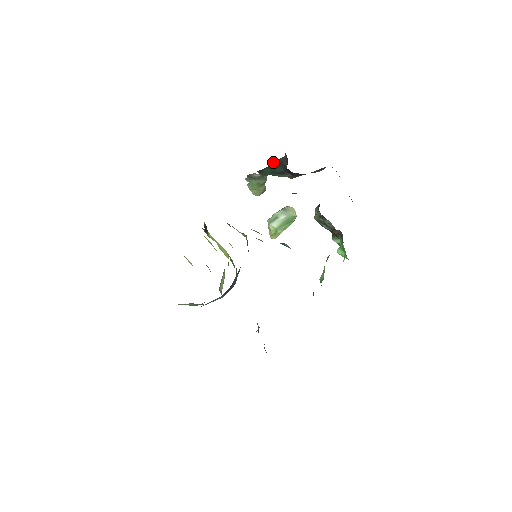
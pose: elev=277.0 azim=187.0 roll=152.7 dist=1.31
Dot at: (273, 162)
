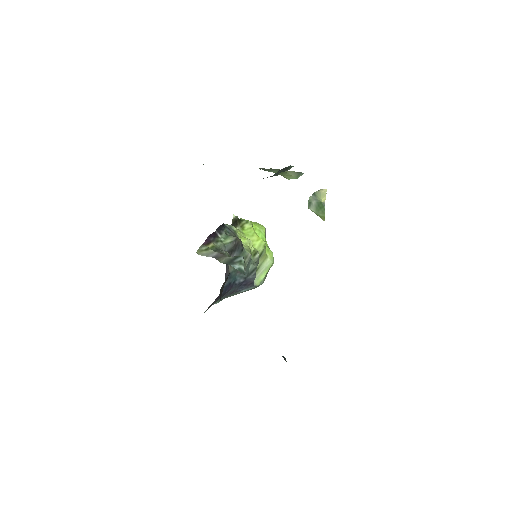
Dot at: occluded
